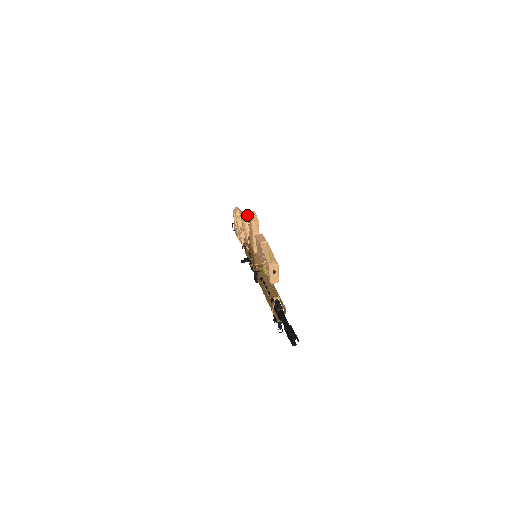
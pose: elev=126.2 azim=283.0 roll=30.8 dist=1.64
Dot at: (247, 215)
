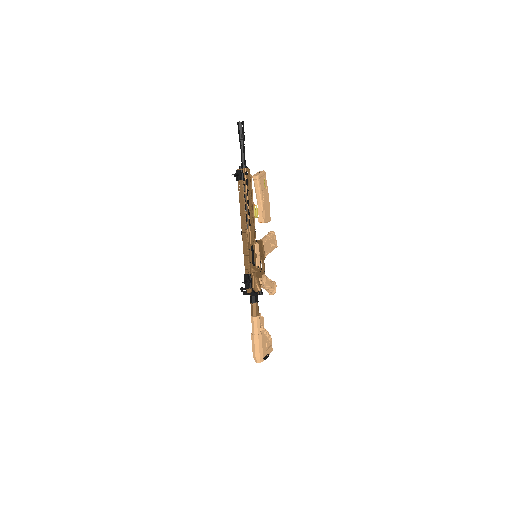
Dot at: (271, 245)
